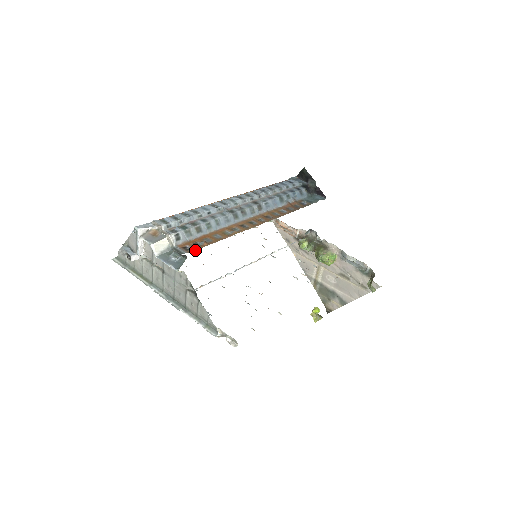
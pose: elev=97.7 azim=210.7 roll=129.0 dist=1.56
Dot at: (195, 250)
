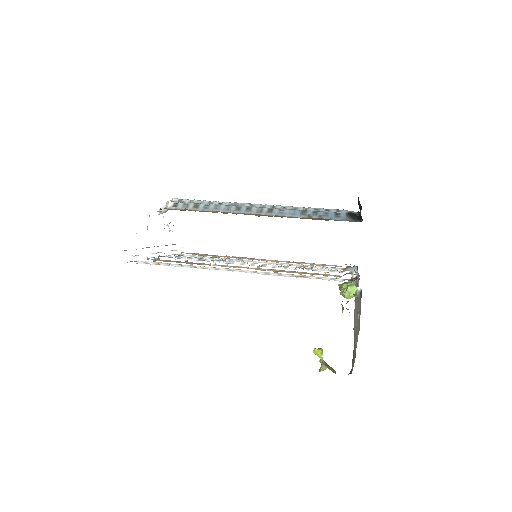
Dot at: occluded
